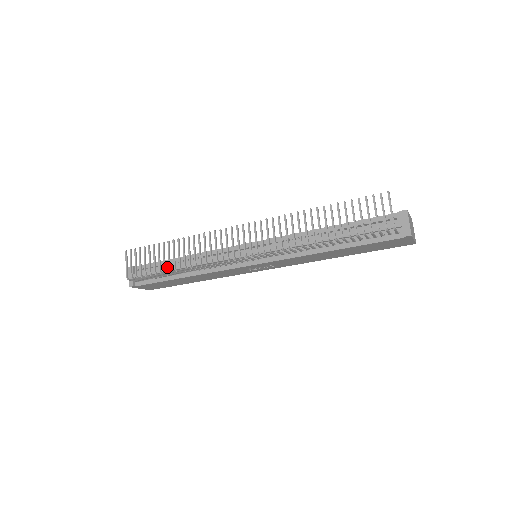
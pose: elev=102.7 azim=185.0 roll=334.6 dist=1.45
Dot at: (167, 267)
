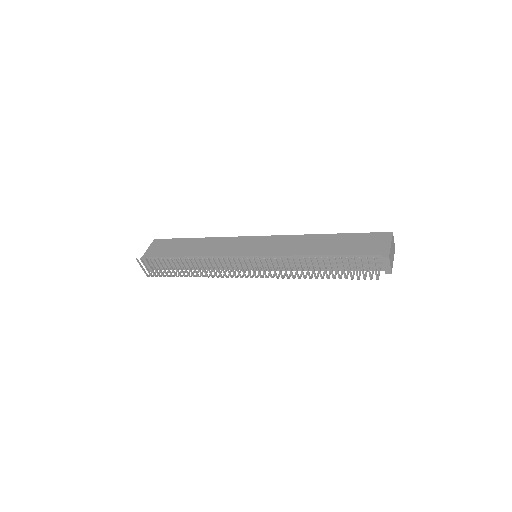
Dot at: occluded
